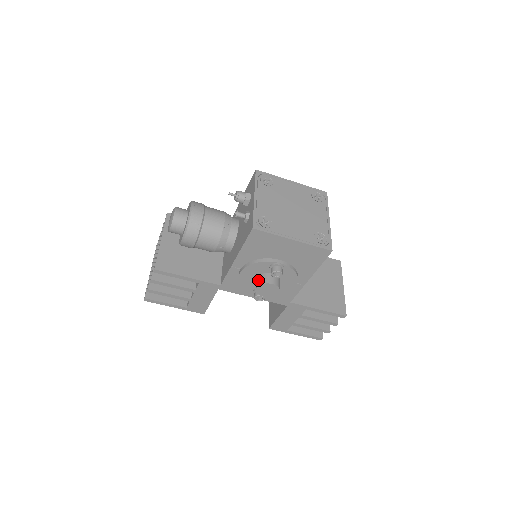
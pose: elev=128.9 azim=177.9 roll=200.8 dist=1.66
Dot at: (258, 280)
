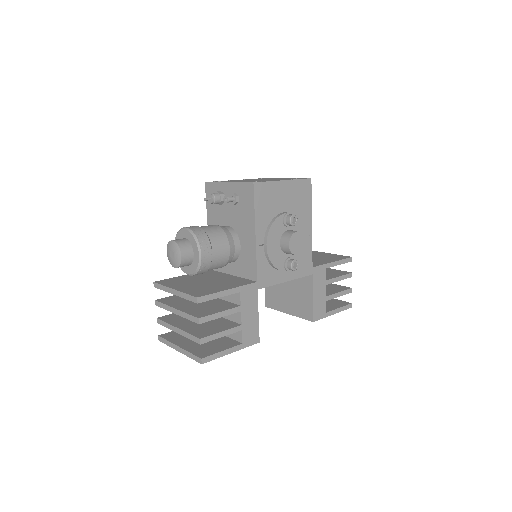
Dot at: (284, 241)
